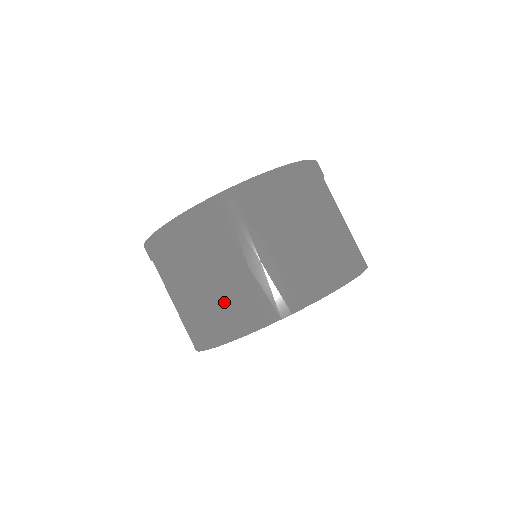
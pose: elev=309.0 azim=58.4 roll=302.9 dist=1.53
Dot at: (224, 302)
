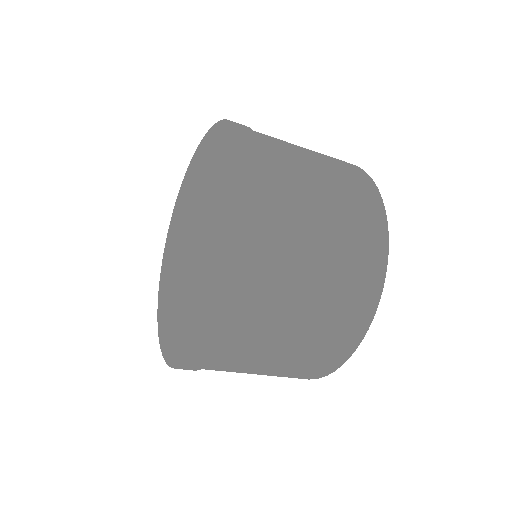
Dot at: (312, 353)
